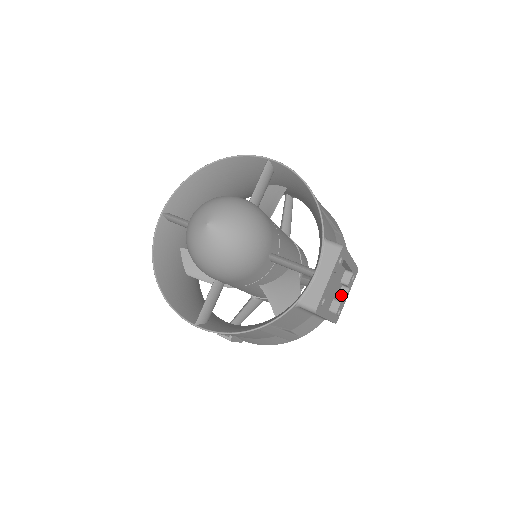
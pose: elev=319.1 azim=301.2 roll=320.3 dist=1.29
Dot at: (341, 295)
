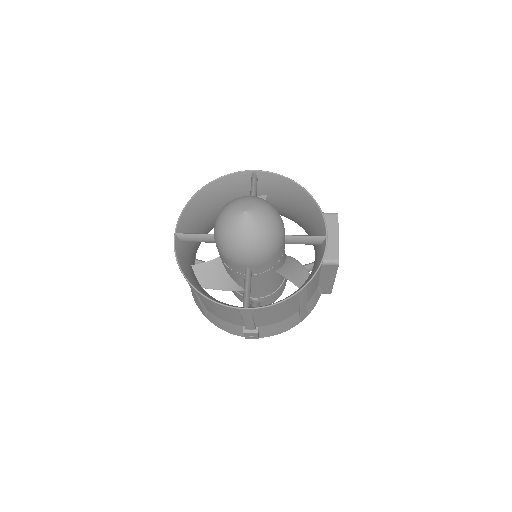
Dot at: occluded
